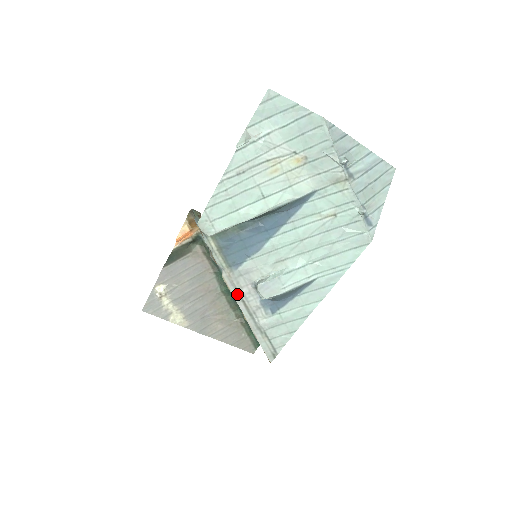
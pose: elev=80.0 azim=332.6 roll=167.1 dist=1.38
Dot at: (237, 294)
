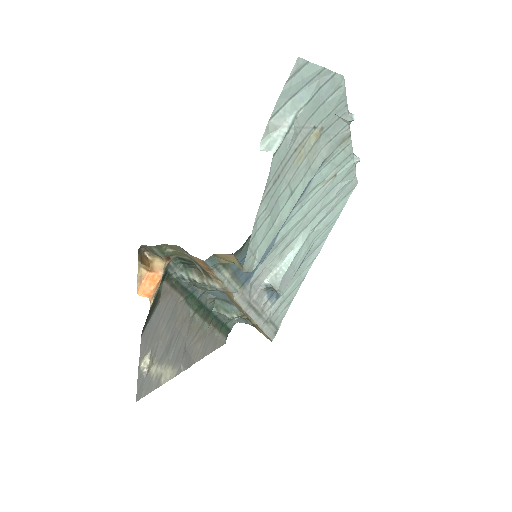
Dot at: (248, 306)
